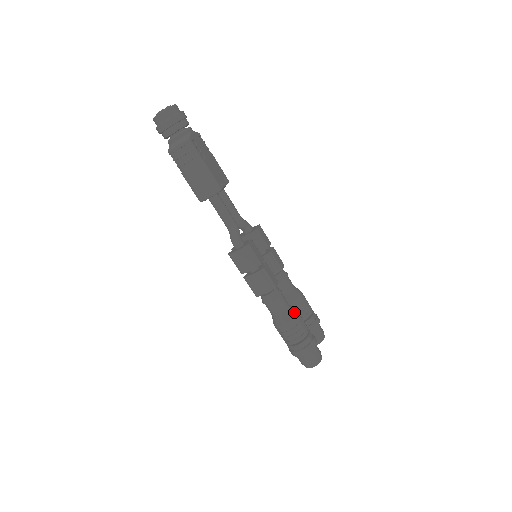
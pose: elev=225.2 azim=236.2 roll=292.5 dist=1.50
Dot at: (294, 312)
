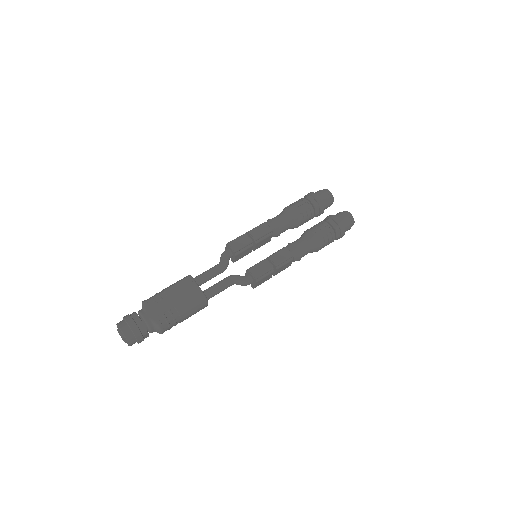
Dot at: (313, 239)
